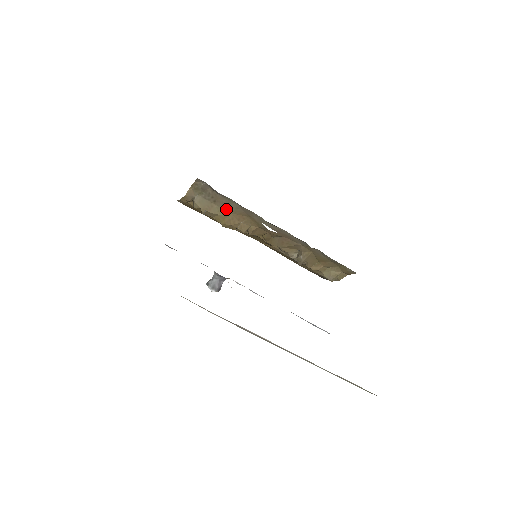
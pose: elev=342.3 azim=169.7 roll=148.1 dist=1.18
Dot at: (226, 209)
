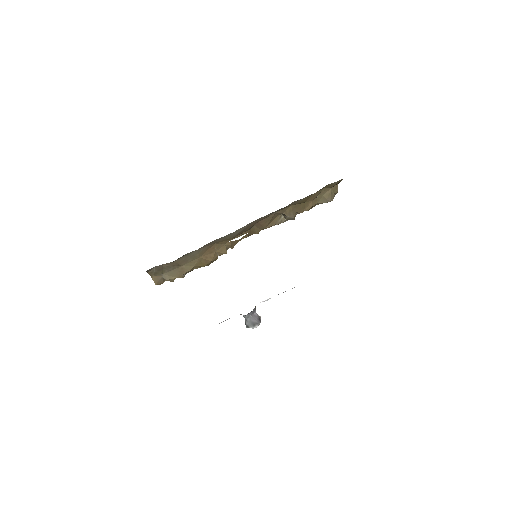
Dot at: (193, 259)
